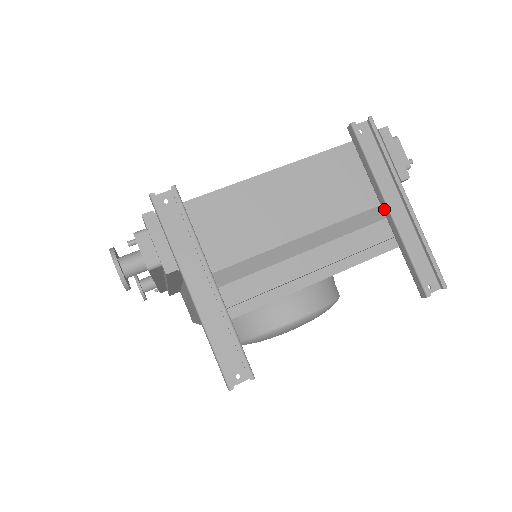
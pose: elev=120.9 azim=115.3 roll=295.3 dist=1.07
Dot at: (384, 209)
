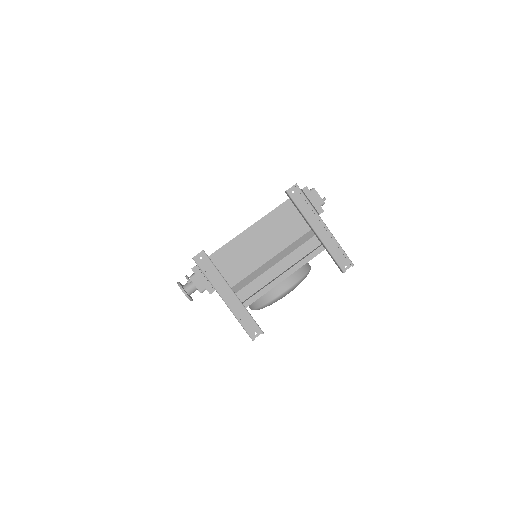
Dot at: occluded
